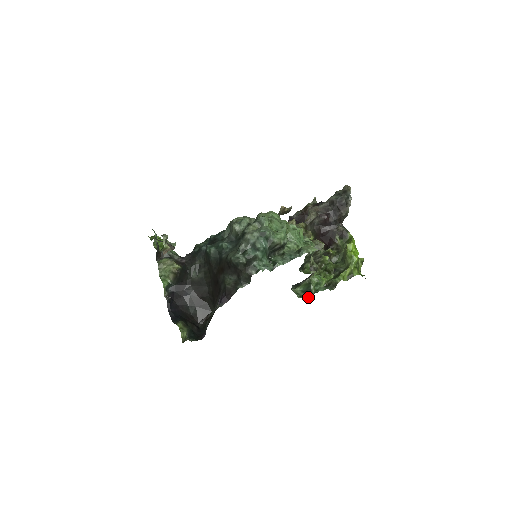
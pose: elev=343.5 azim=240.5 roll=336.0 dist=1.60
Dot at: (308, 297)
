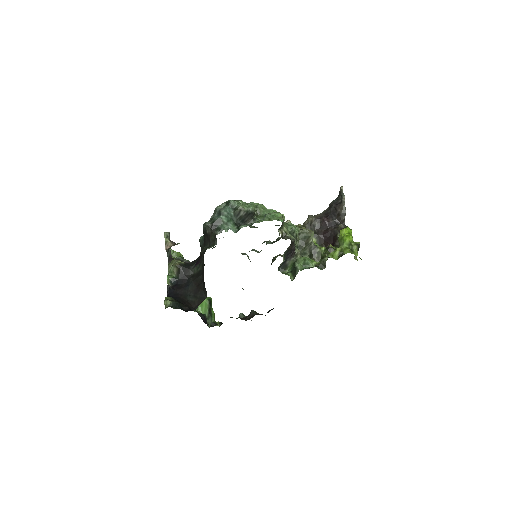
Dot at: (295, 276)
